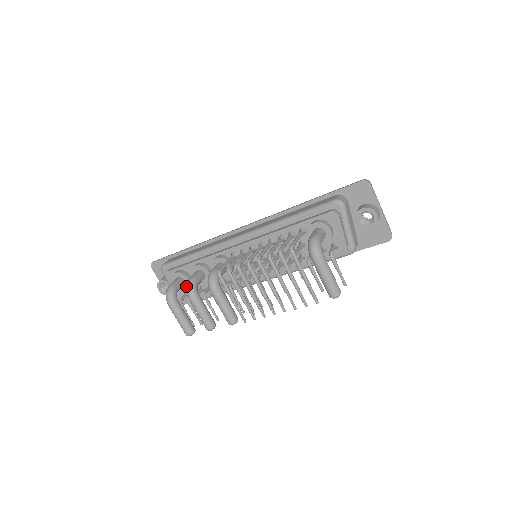
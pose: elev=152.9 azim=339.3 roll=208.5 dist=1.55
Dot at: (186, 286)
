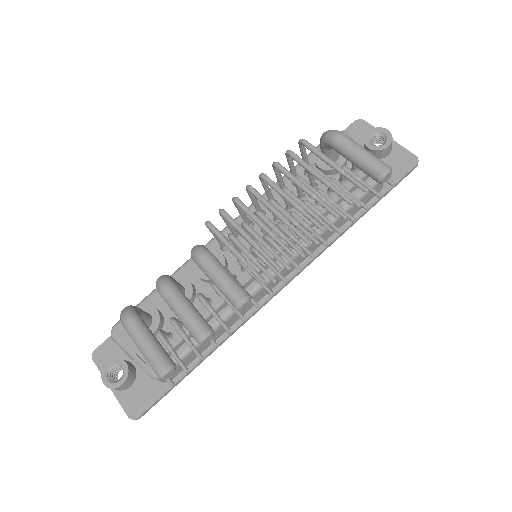
Dot at: (156, 281)
